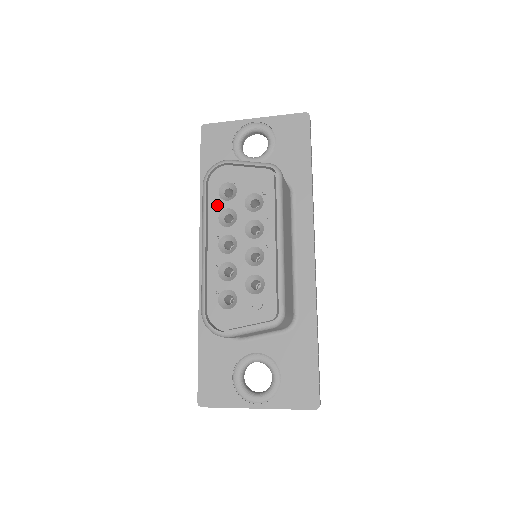
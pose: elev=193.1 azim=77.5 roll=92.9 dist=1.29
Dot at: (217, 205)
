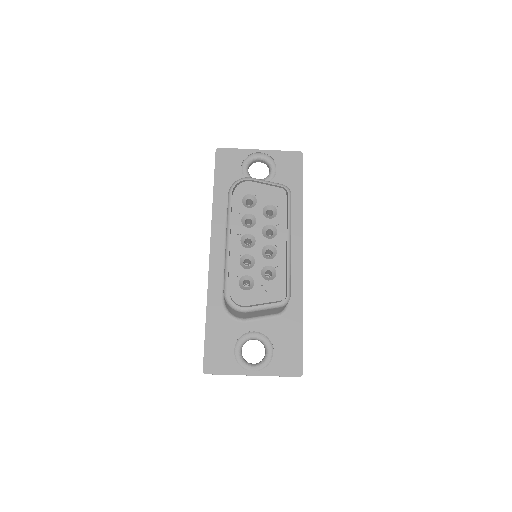
Dot at: (241, 210)
